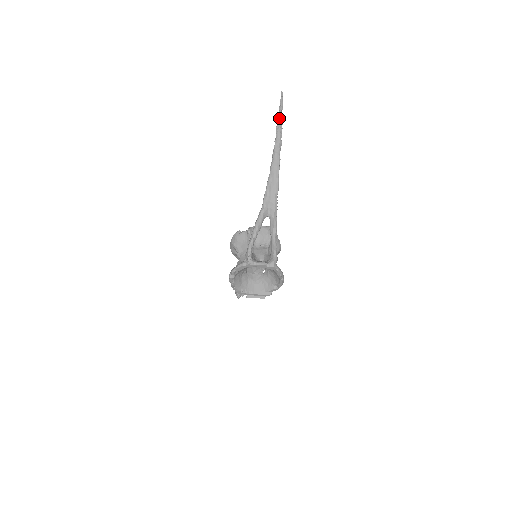
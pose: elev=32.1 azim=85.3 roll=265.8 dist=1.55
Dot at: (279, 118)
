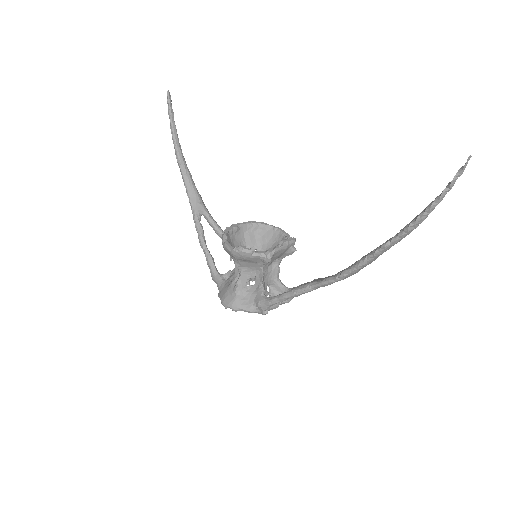
Dot at: (427, 215)
